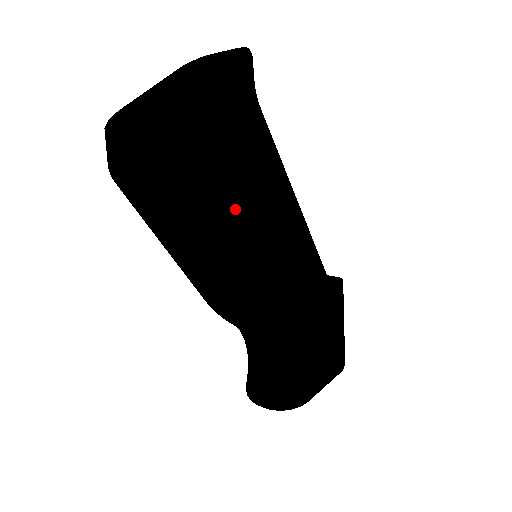
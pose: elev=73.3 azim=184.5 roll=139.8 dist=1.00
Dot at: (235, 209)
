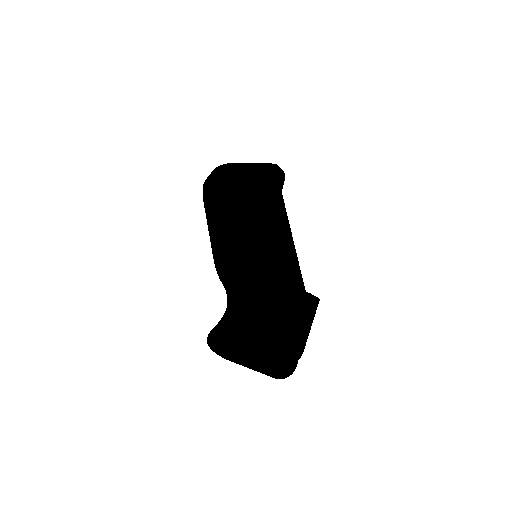
Dot at: (236, 203)
